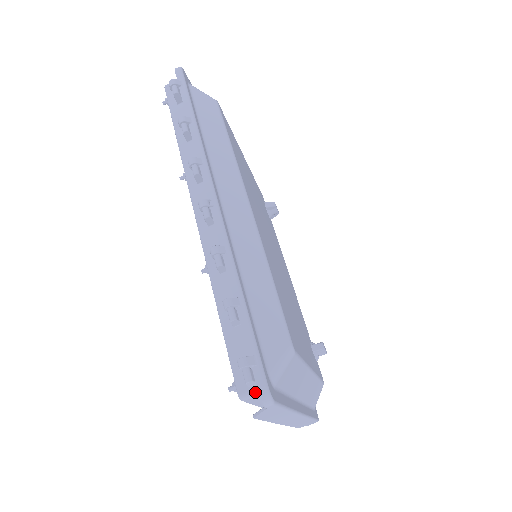
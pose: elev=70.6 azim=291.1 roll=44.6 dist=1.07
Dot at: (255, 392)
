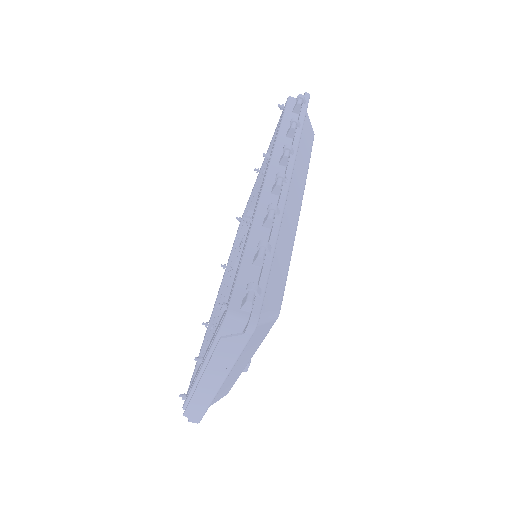
Dot at: (243, 316)
